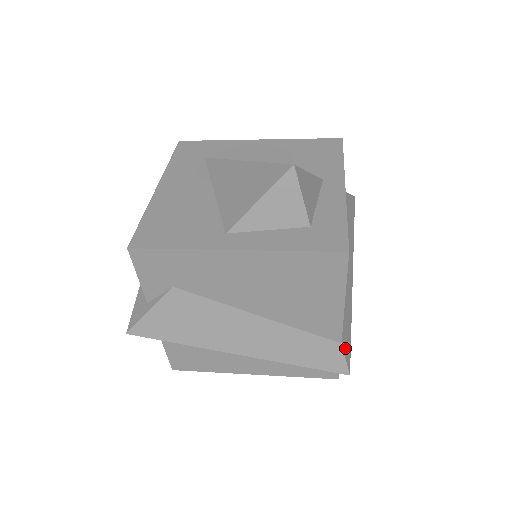
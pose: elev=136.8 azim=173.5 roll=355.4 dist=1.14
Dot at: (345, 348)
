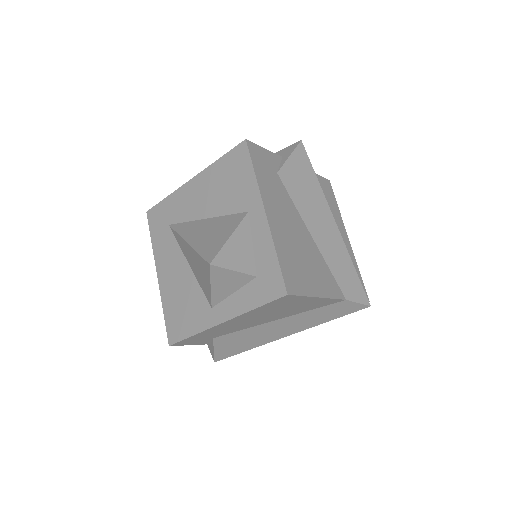
Dot at: (353, 296)
